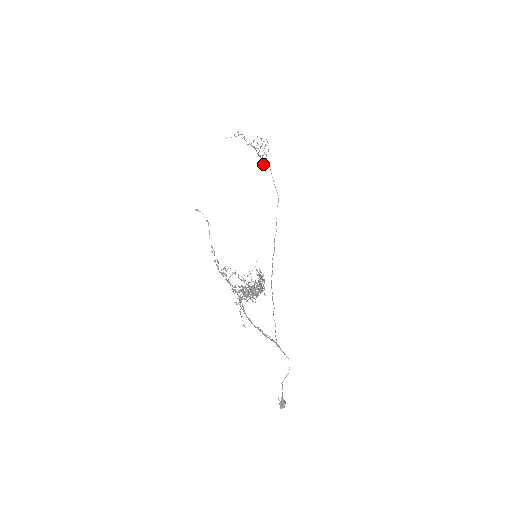
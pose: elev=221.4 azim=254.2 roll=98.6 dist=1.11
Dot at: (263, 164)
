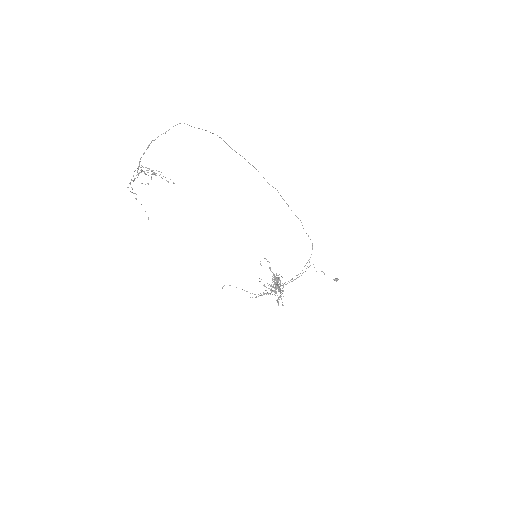
Dot at: occluded
